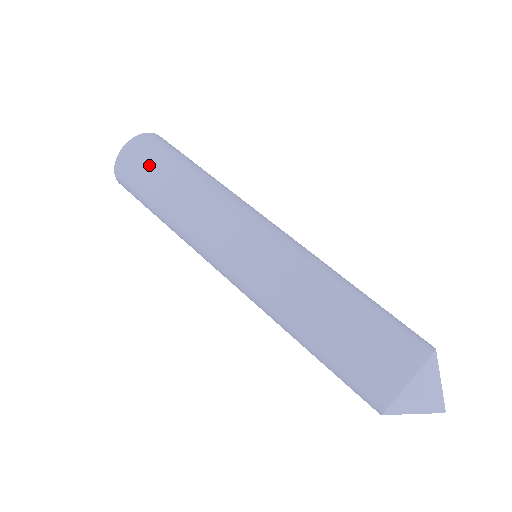
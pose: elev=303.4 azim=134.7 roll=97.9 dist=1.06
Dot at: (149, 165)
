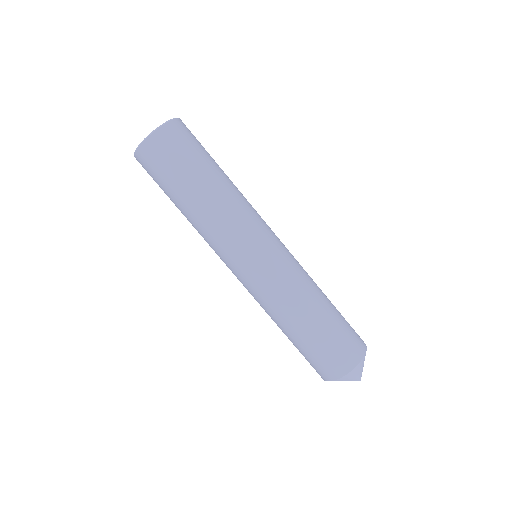
Dot at: (158, 183)
